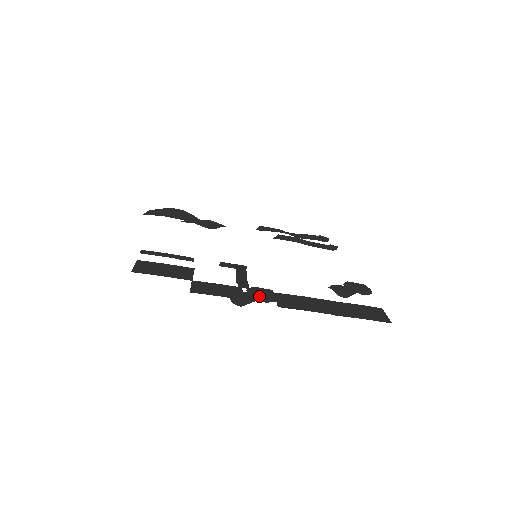
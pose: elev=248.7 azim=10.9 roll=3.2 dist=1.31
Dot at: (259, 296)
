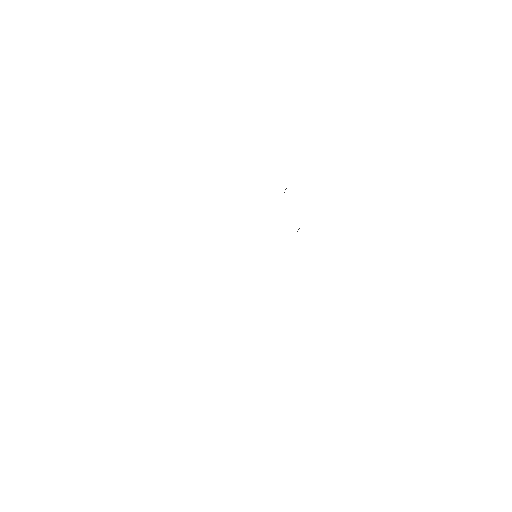
Dot at: occluded
